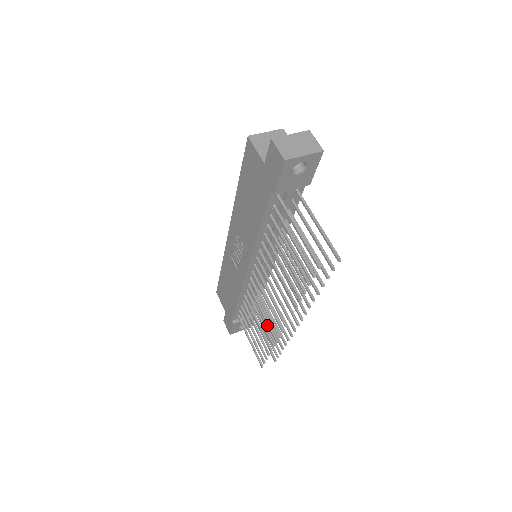
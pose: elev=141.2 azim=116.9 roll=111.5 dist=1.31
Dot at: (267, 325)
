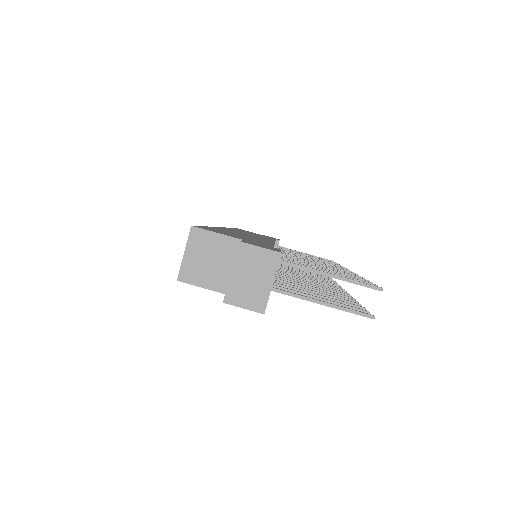
Dot at: occluded
